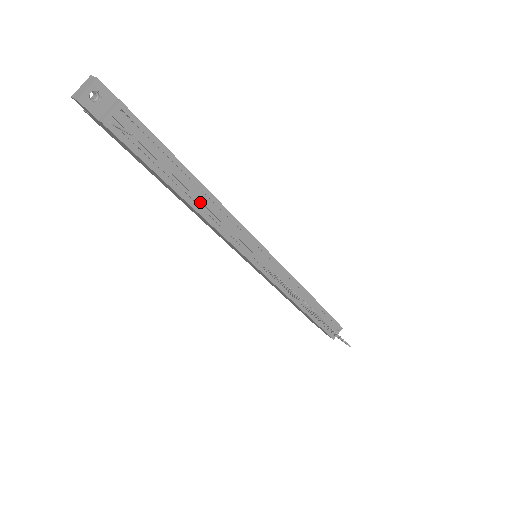
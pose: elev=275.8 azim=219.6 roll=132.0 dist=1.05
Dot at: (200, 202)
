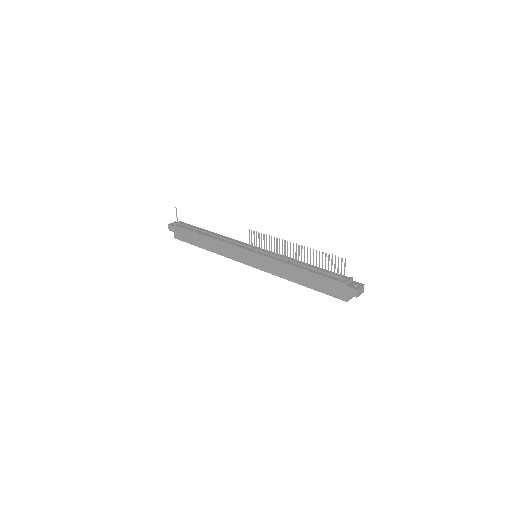
Dot at: (213, 236)
